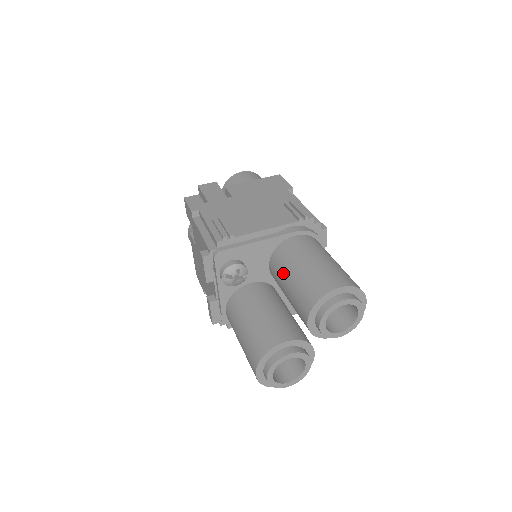
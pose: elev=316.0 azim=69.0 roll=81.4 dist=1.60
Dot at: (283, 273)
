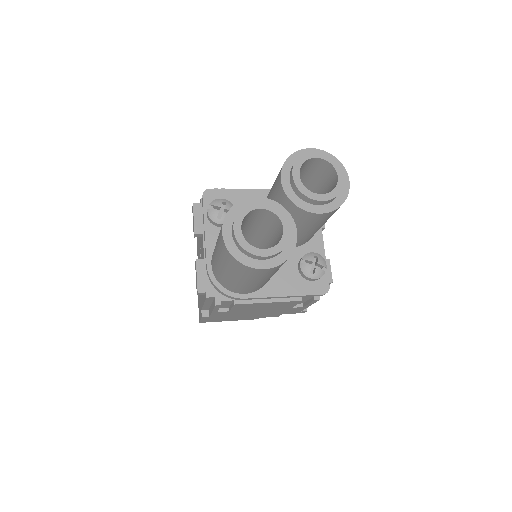
Dot at: occluded
